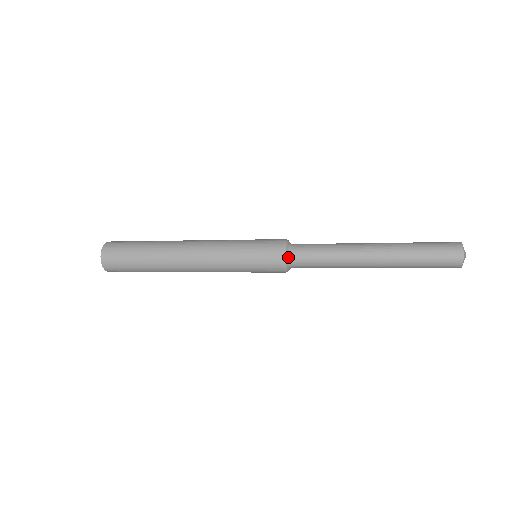
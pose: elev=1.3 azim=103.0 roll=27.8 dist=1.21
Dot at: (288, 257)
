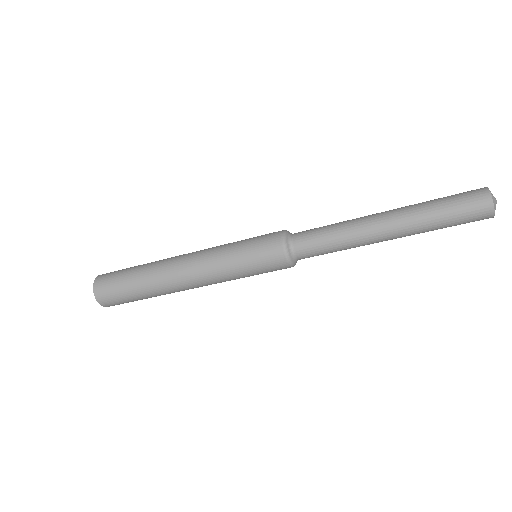
Dot at: (289, 233)
